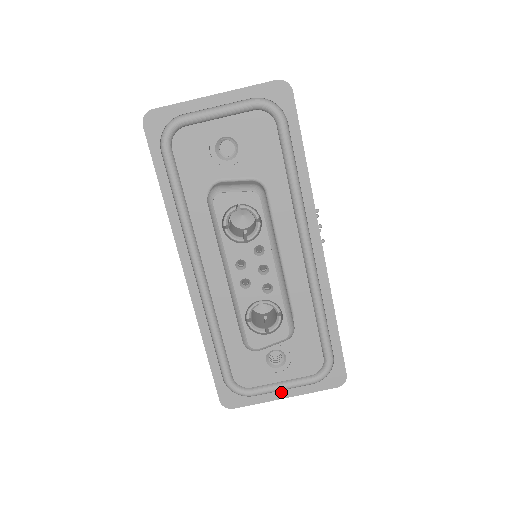
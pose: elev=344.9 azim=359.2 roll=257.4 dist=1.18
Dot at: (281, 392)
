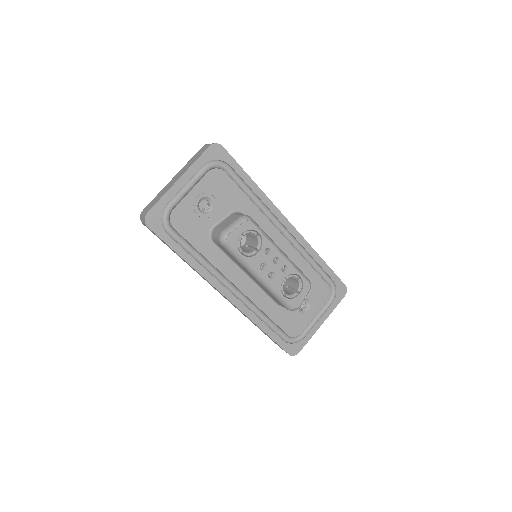
Dot at: (318, 322)
